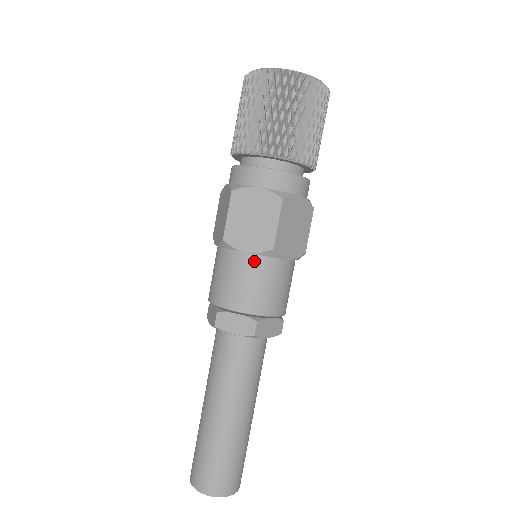
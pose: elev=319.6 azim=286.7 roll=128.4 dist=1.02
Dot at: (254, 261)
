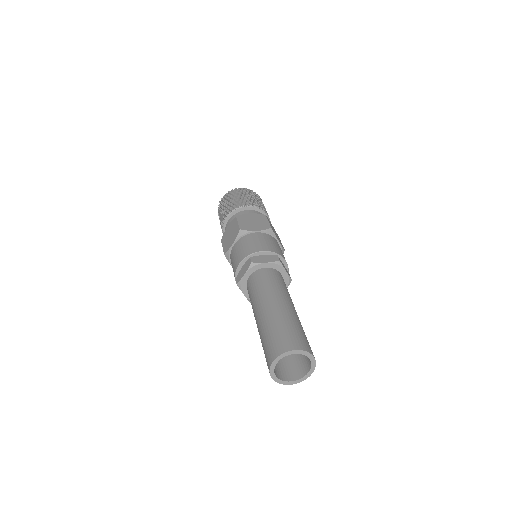
Dot at: (262, 235)
